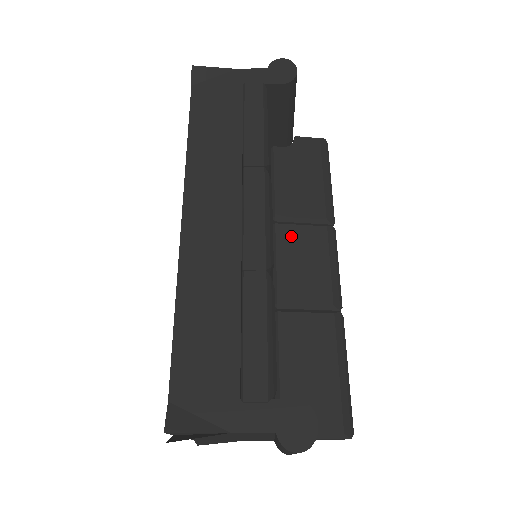
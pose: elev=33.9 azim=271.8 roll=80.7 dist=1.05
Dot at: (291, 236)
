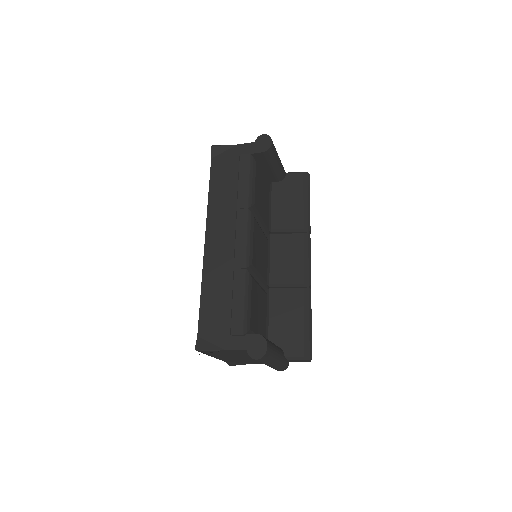
Dot at: (280, 241)
